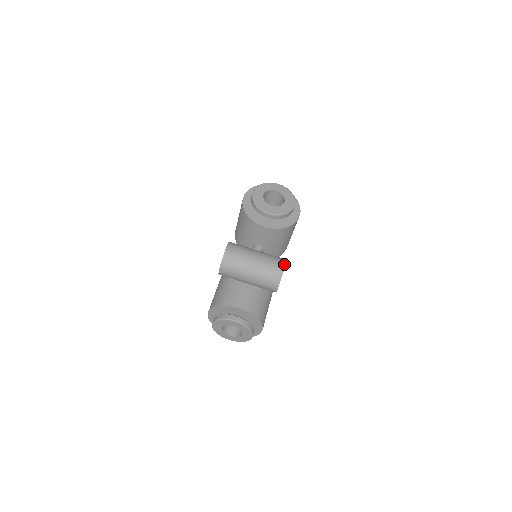
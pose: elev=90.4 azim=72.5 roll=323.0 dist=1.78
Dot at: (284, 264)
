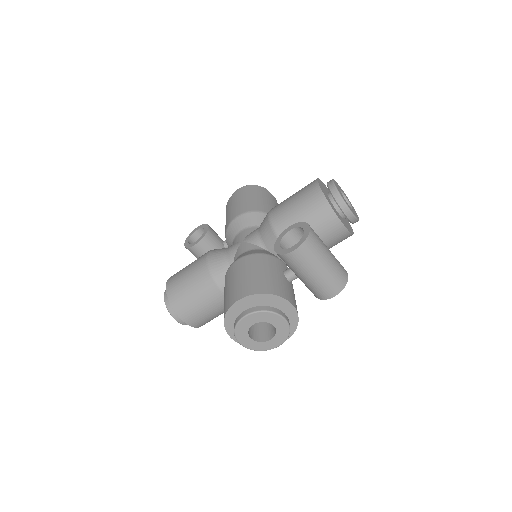
Dot at: occluded
